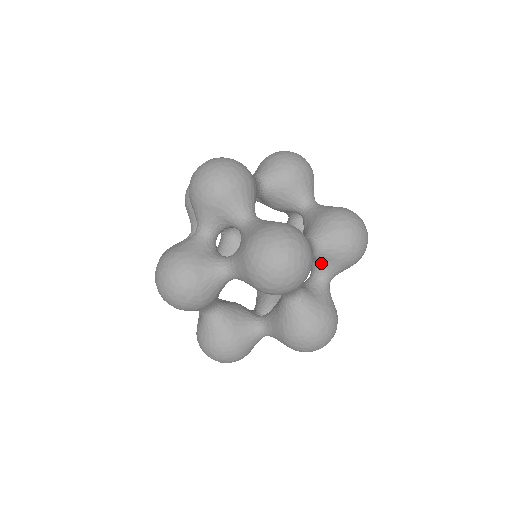
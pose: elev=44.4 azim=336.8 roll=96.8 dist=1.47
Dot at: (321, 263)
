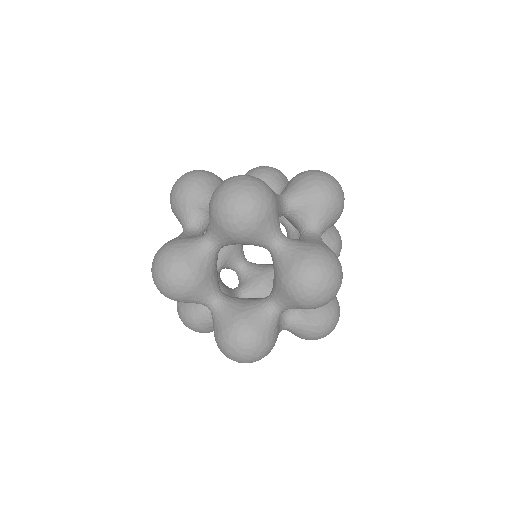
Dot at: (300, 216)
